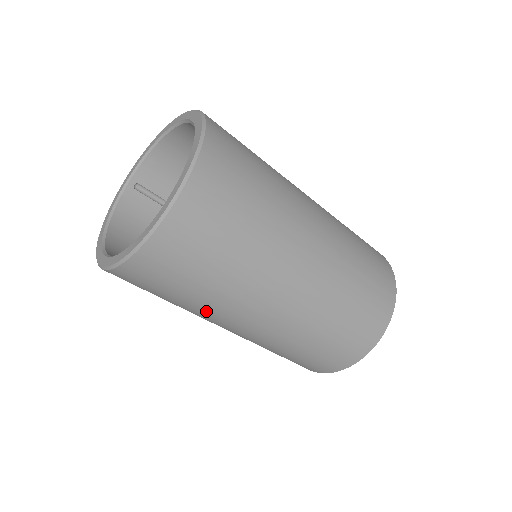
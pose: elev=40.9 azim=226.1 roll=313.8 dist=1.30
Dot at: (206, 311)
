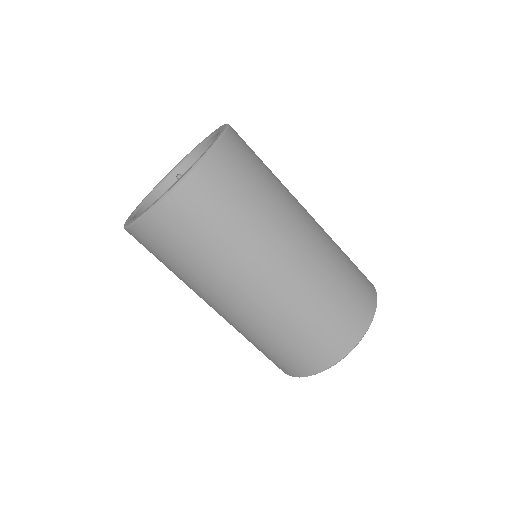
Dot at: (193, 284)
